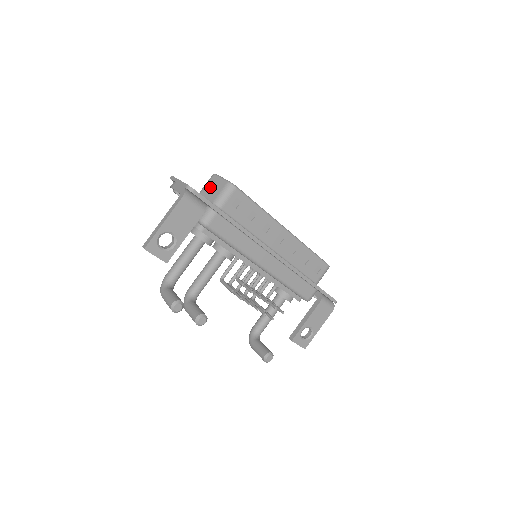
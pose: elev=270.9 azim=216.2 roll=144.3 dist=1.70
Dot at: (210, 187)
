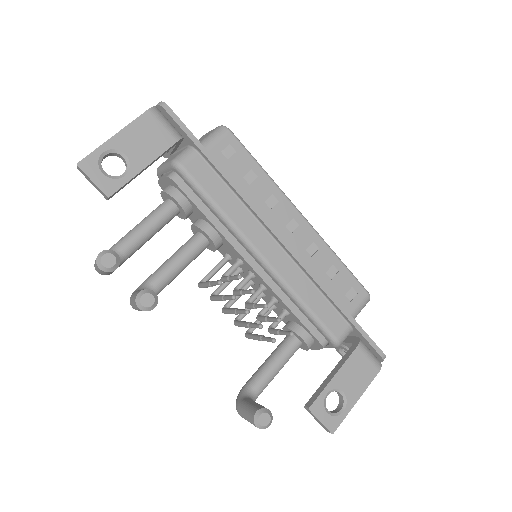
Dot at: occluded
